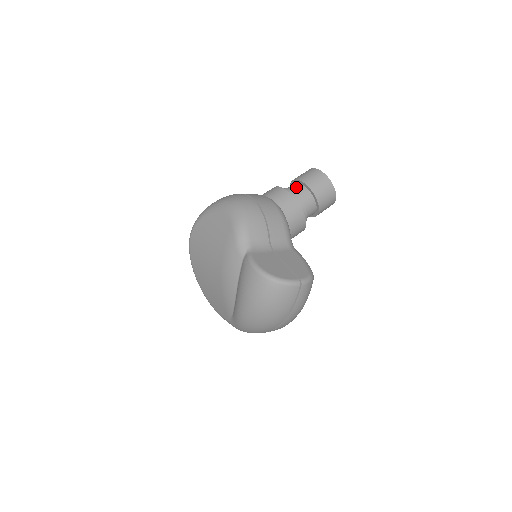
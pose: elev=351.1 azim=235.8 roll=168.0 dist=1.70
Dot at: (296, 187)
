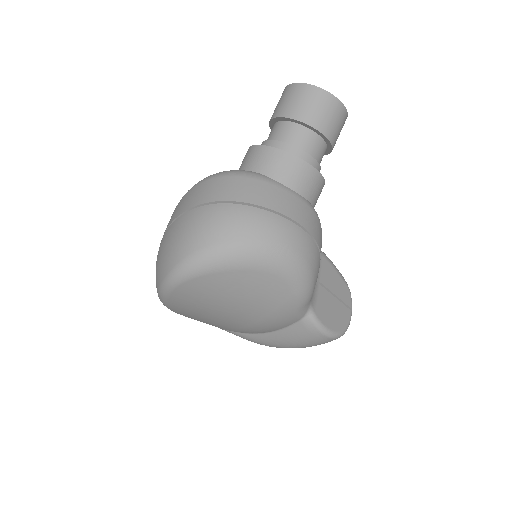
Dot at: (314, 145)
